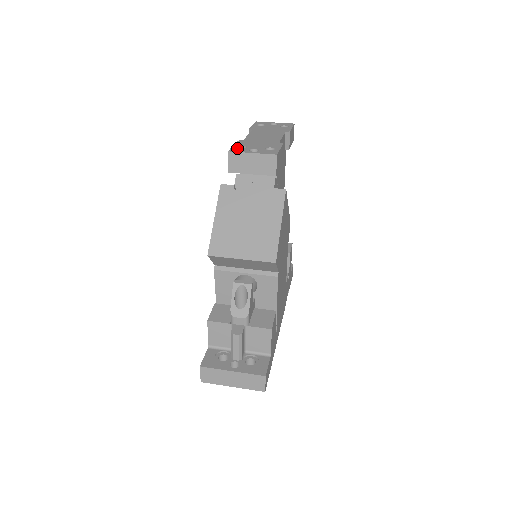
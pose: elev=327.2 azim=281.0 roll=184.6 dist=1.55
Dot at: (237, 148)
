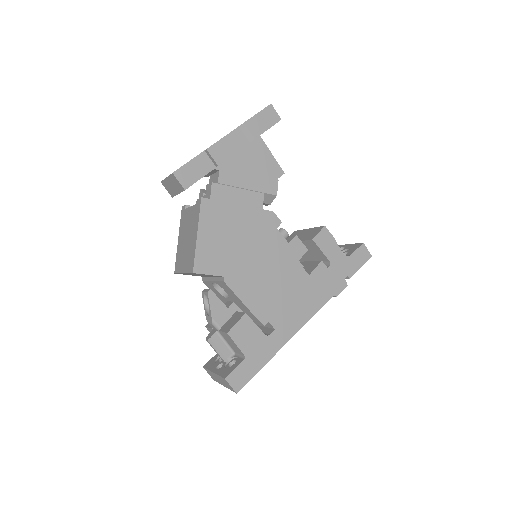
Dot at: occluded
